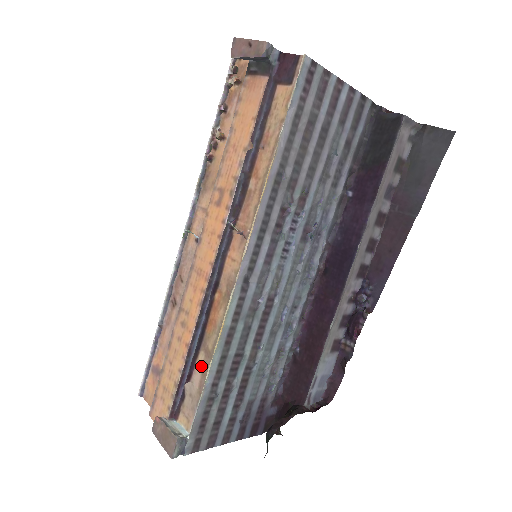
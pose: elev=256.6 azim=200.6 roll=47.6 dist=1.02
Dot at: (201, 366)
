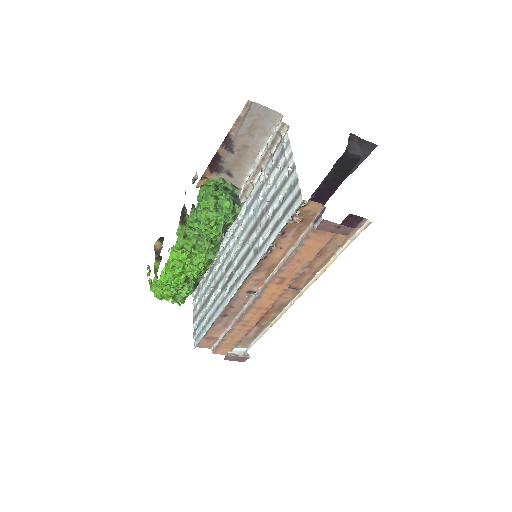
Dot at: (255, 331)
